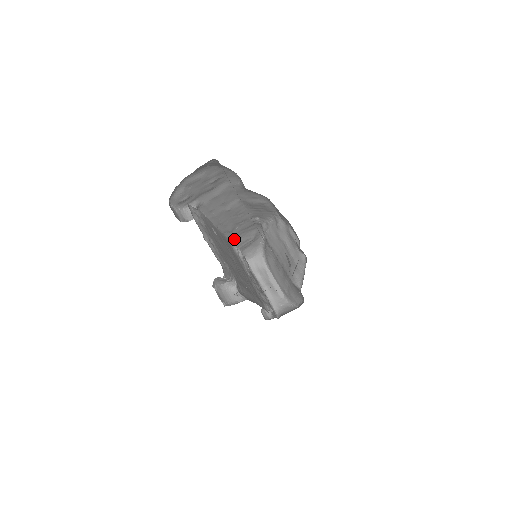
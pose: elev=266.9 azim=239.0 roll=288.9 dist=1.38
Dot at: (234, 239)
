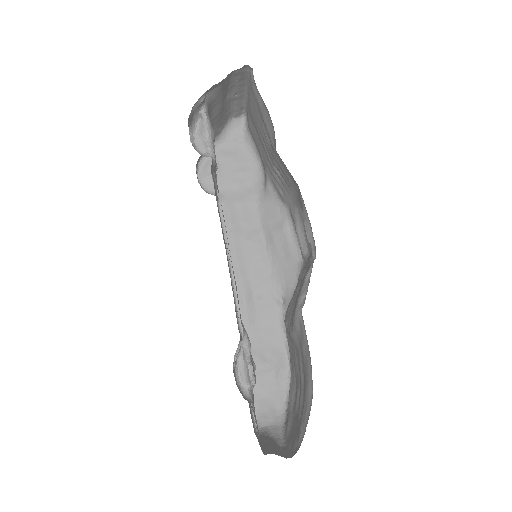
Dot at: occluded
